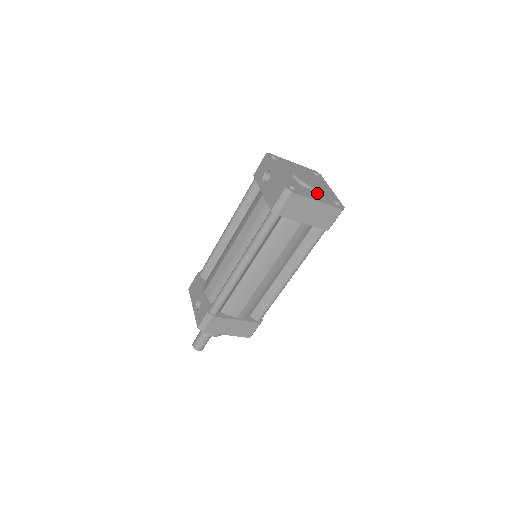
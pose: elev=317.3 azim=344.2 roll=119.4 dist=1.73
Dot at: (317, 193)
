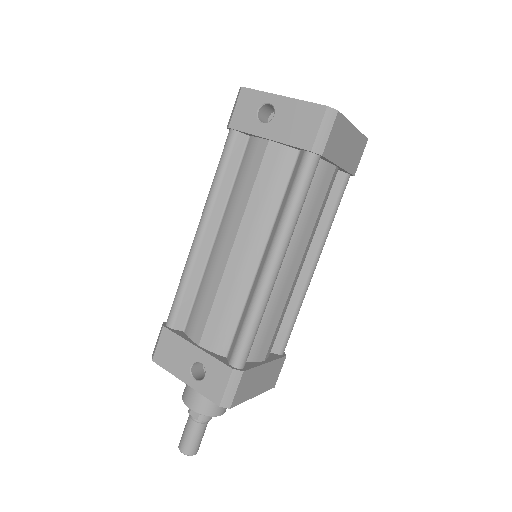
Dot at: occluded
